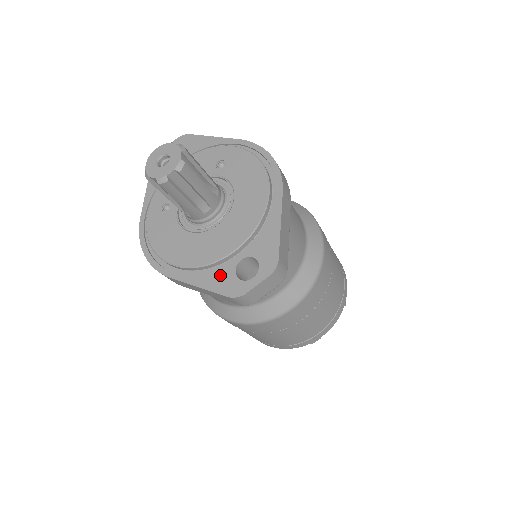
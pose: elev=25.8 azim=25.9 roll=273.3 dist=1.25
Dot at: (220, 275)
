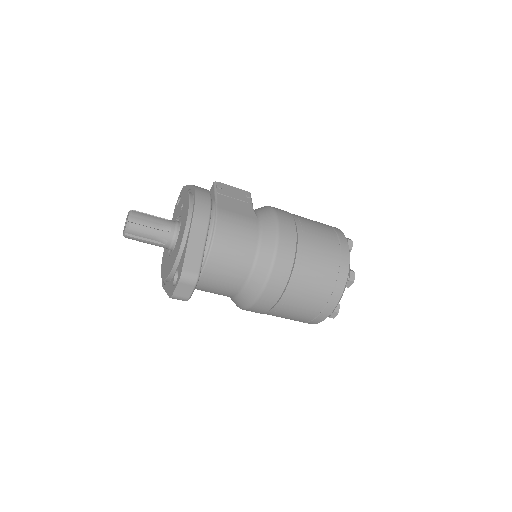
Dot at: (171, 284)
